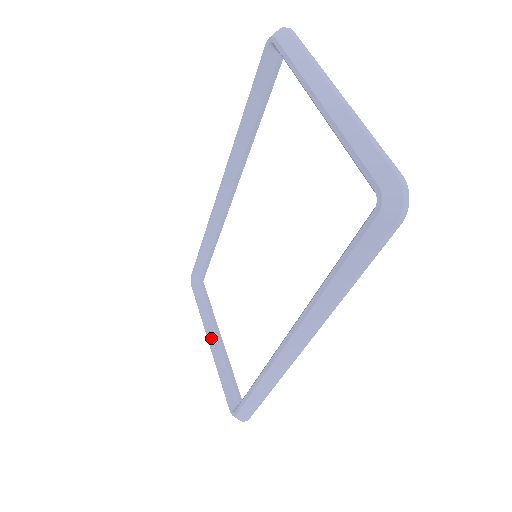
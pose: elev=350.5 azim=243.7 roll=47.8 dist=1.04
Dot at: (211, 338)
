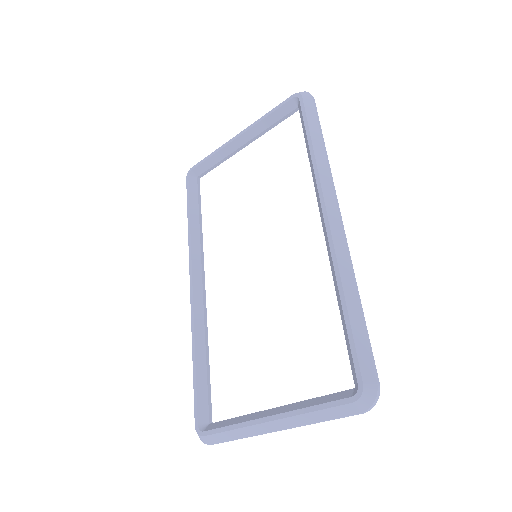
Dot at: (267, 414)
